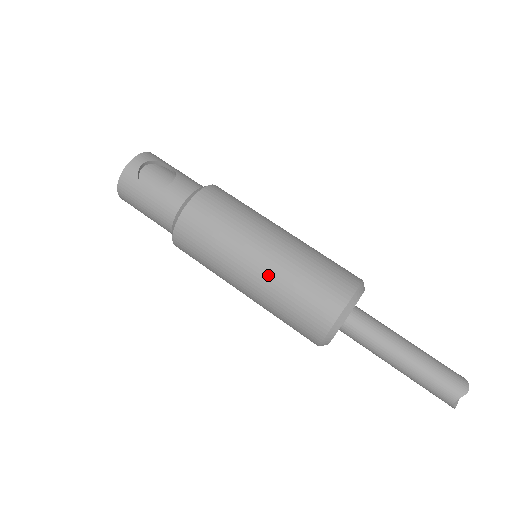
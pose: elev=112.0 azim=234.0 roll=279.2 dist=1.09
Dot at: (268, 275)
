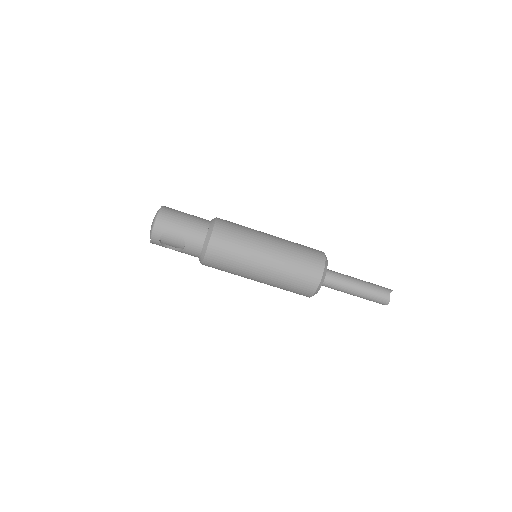
Dot at: occluded
